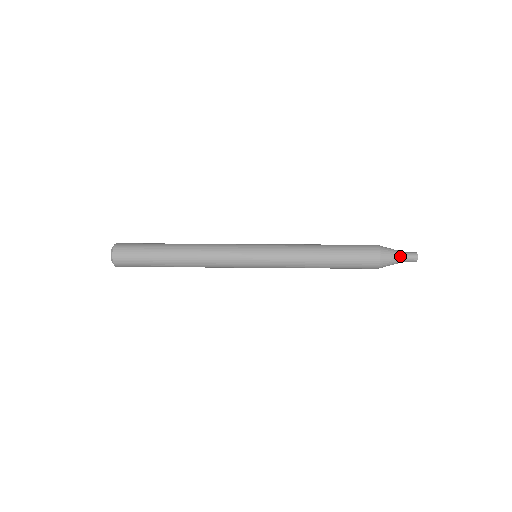
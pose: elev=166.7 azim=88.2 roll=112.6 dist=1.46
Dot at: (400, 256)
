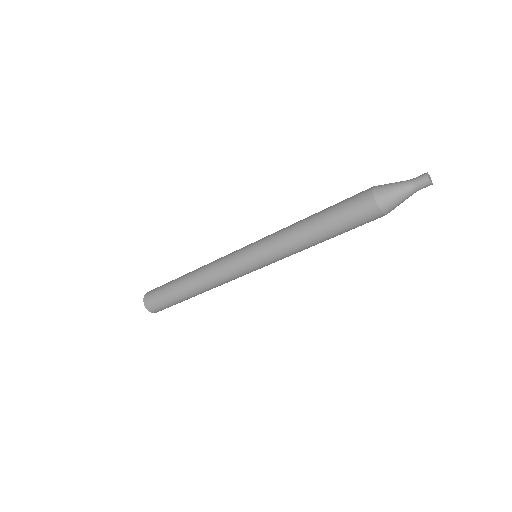
Dot at: (404, 188)
